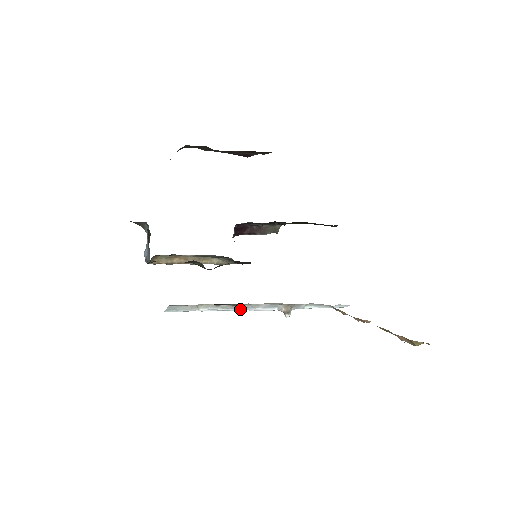
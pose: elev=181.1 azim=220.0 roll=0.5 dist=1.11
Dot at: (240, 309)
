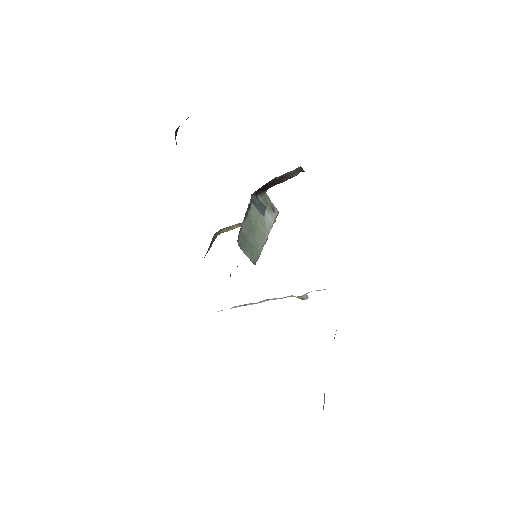
Dot at: (265, 300)
